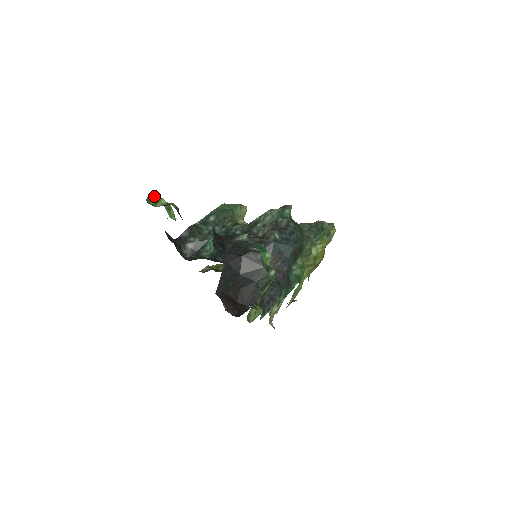
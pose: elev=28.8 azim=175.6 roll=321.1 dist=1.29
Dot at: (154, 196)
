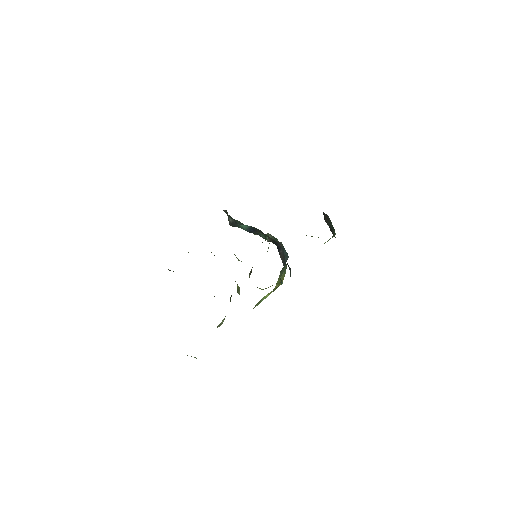
Dot at: occluded
